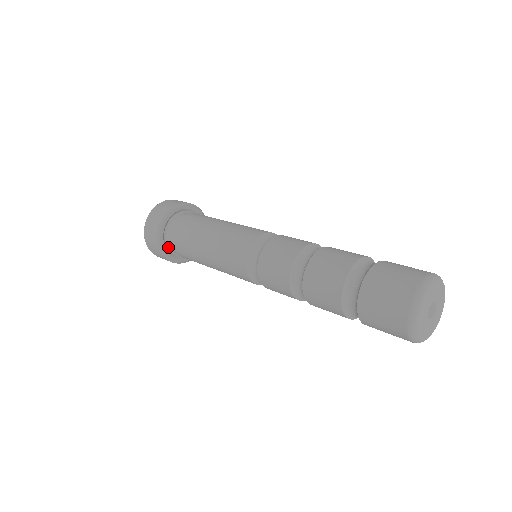
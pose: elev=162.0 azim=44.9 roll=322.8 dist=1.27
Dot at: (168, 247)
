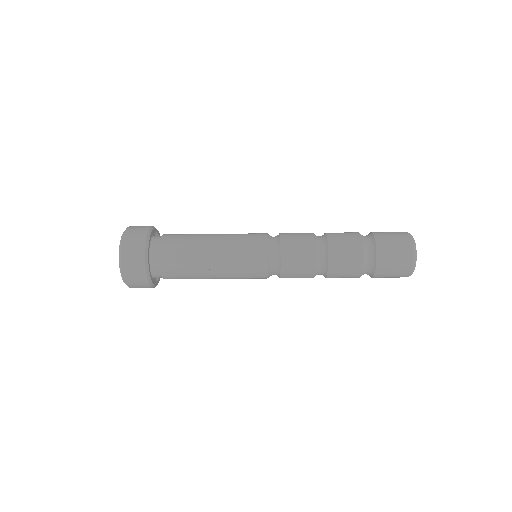
Dot at: occluded
